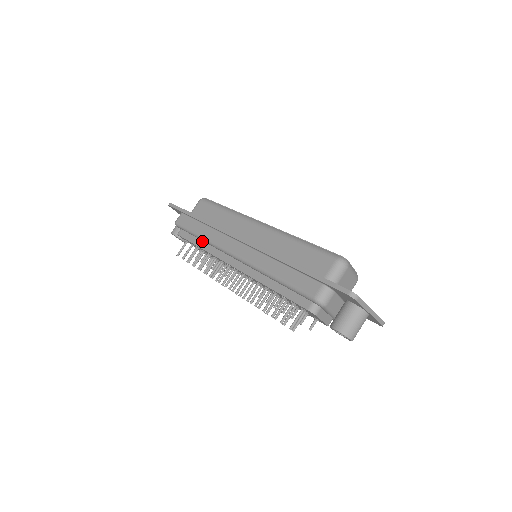
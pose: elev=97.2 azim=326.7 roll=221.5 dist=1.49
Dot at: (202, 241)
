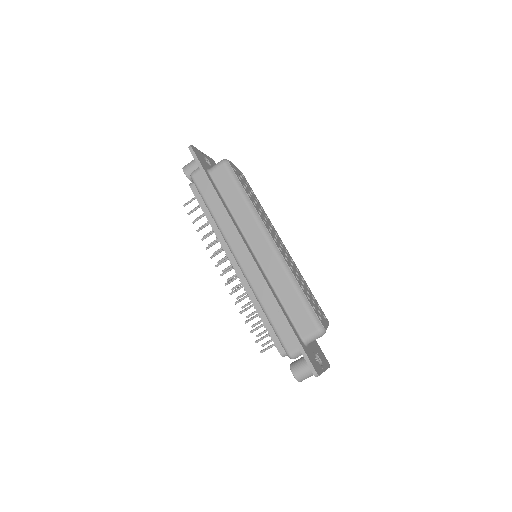
Dot at: occluded
